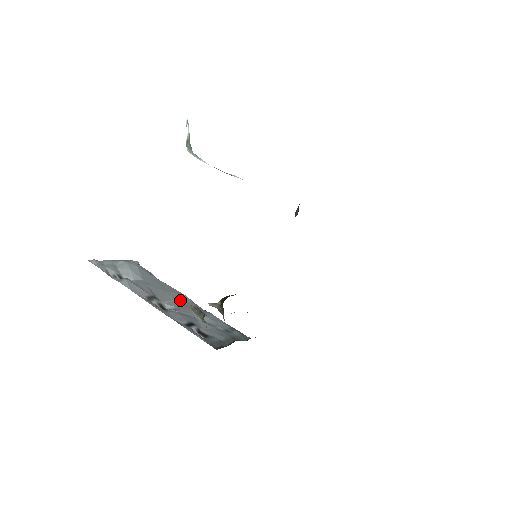
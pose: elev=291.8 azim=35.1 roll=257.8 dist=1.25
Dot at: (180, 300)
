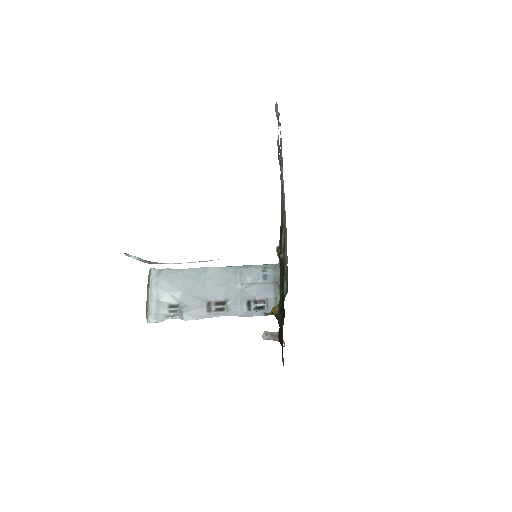
Dot at: (215, 279)
